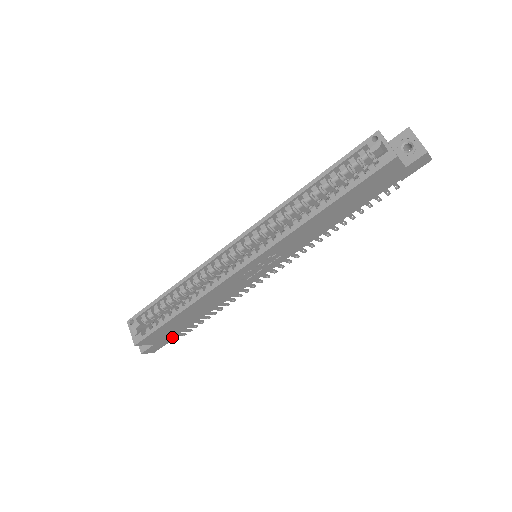
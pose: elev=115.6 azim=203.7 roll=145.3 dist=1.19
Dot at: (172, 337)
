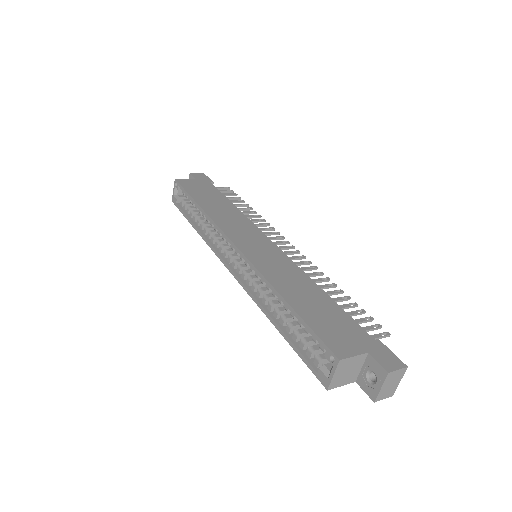
Dot at: occluded
